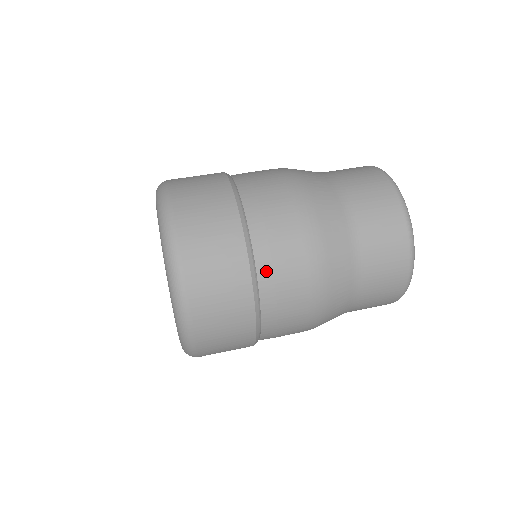
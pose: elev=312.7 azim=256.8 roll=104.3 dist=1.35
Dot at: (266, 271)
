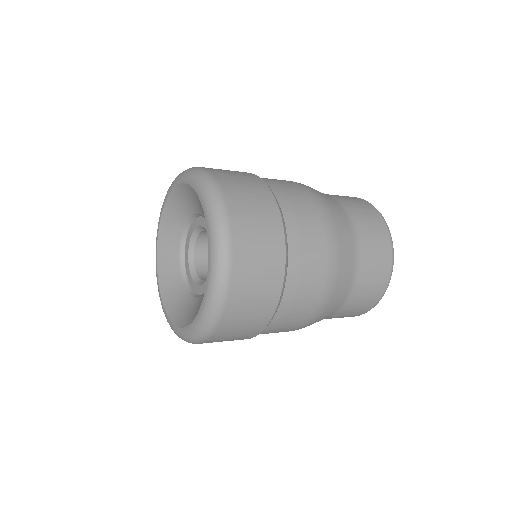
Dot at: (290, 215)
